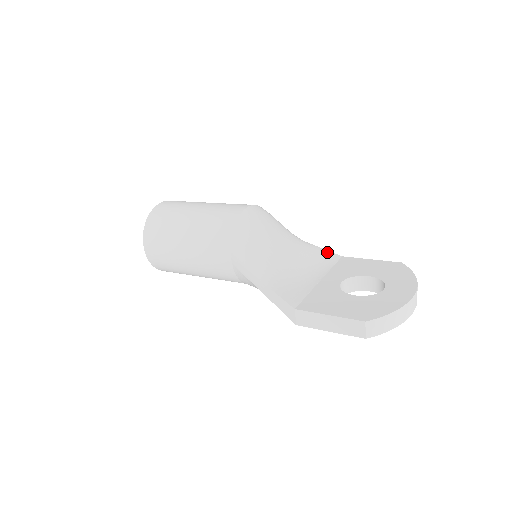
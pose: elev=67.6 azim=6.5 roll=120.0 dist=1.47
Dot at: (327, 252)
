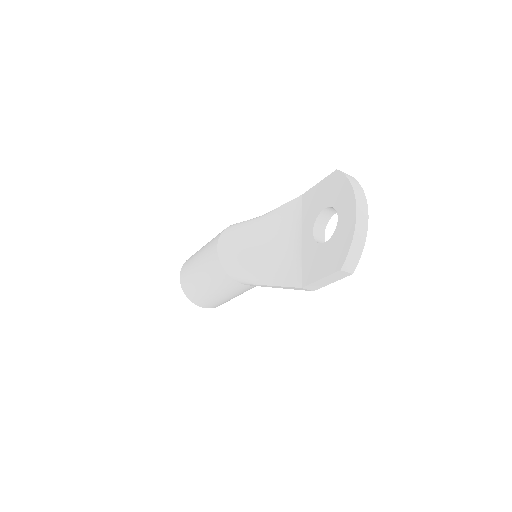
Dot at: (290, 204)
